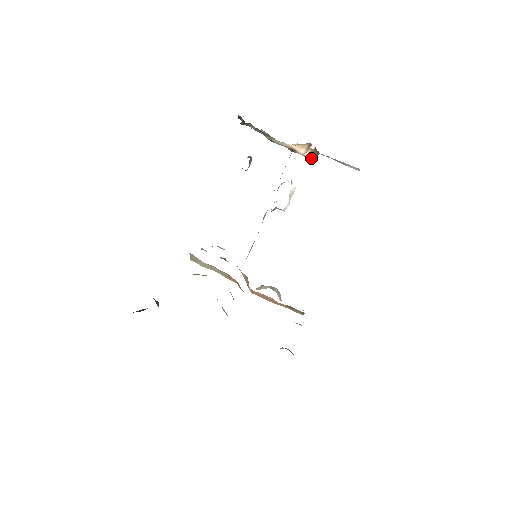
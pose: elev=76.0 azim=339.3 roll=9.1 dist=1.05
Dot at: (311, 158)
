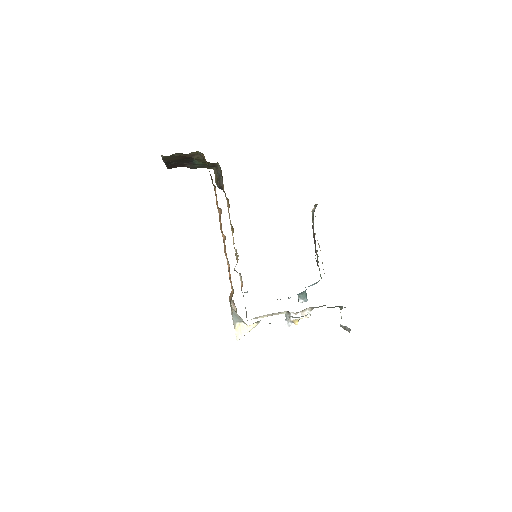
Dot at: occluded
